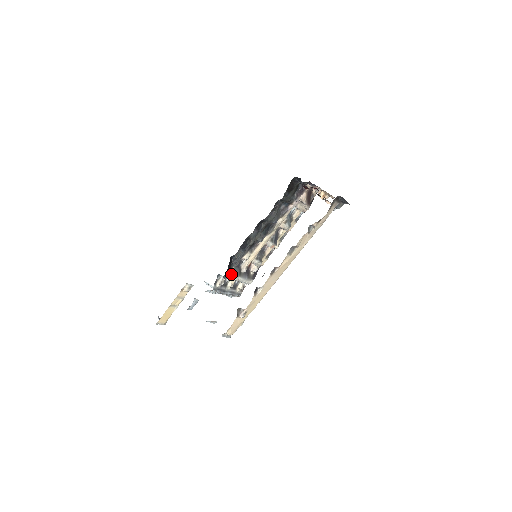
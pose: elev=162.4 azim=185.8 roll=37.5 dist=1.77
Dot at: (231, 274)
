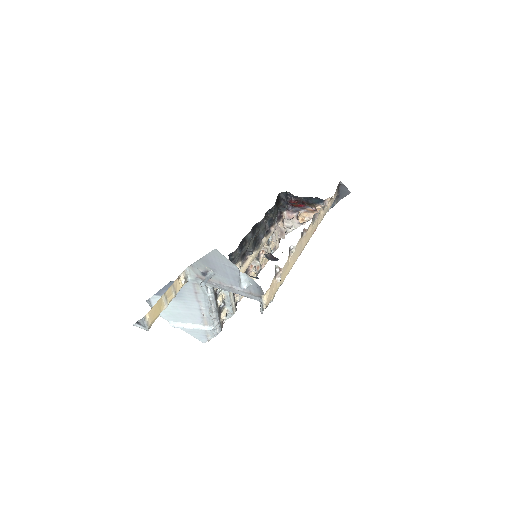
Dot at: occluded
